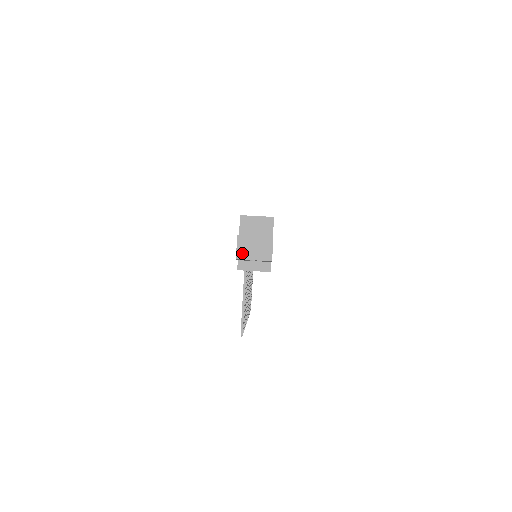
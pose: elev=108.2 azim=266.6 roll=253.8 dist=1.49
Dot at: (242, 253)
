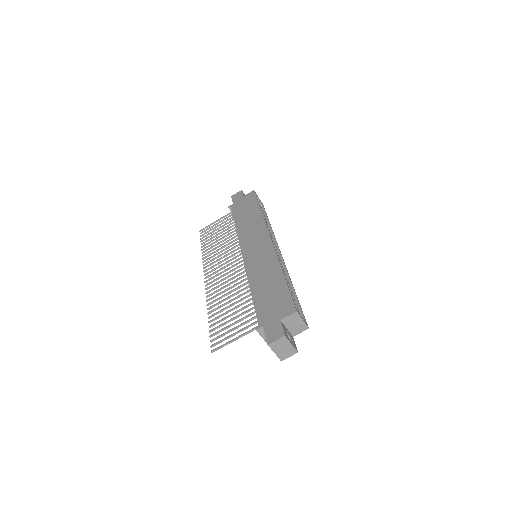
Dot at: (274, 345)
